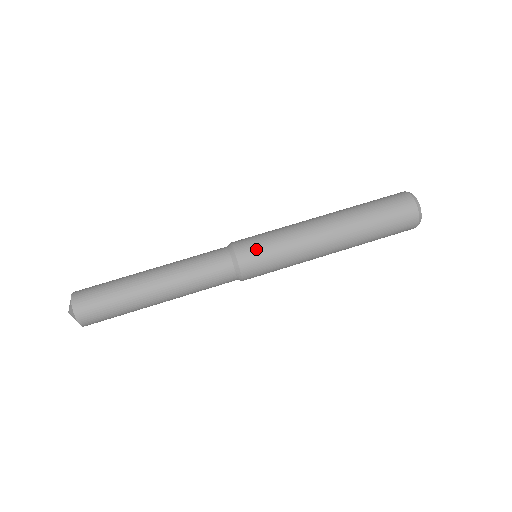
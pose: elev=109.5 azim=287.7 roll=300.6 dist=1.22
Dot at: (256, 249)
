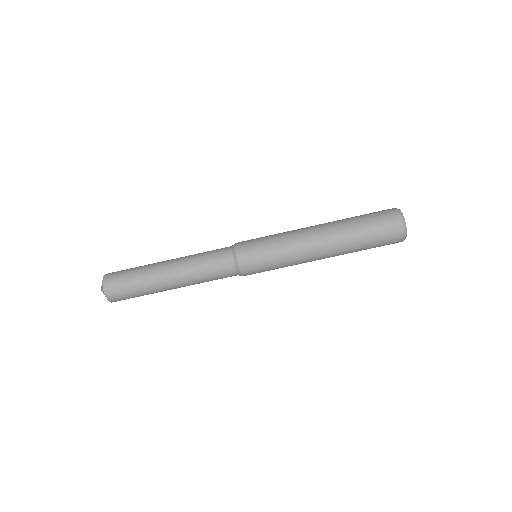
Dot at: (254, 250)
